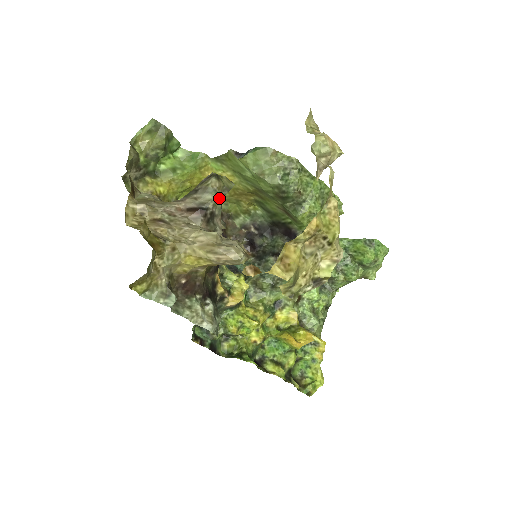
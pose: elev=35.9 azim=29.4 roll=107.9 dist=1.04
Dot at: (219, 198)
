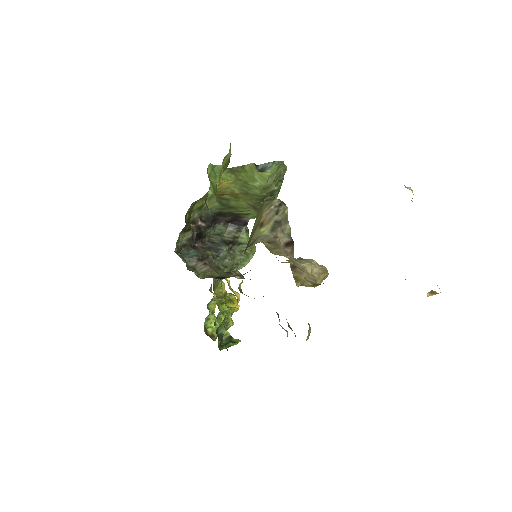
Dot at: occluded
